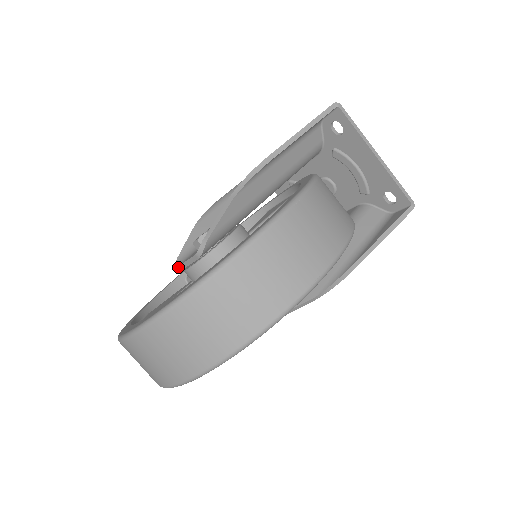
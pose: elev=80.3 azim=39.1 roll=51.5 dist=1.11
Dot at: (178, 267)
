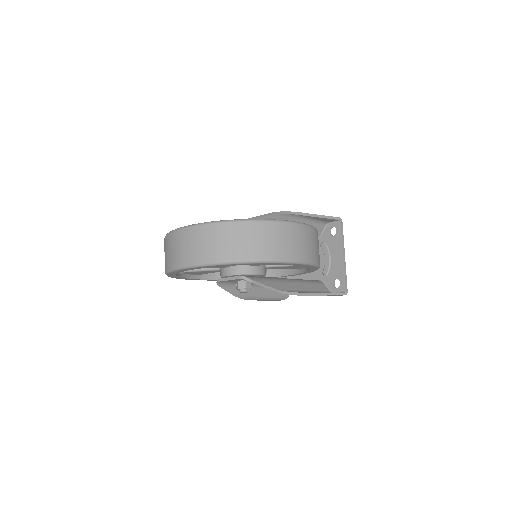
Dot at: occluded
